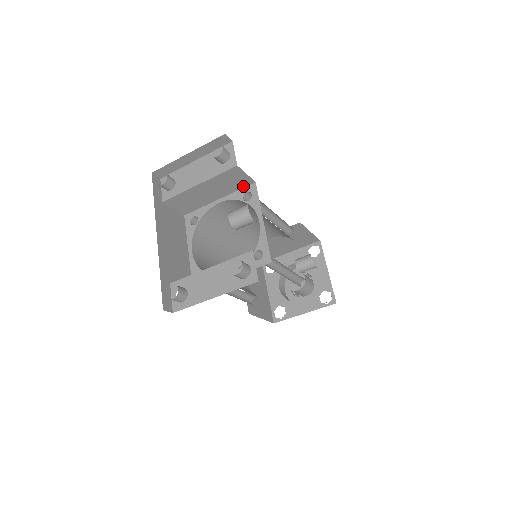
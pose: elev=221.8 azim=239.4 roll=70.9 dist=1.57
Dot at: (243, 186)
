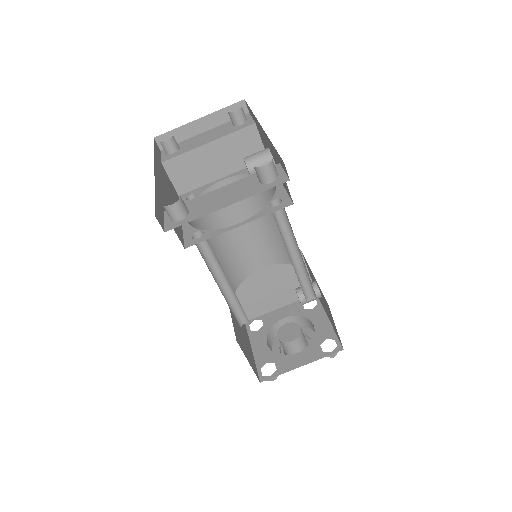
Dot at: occluded
